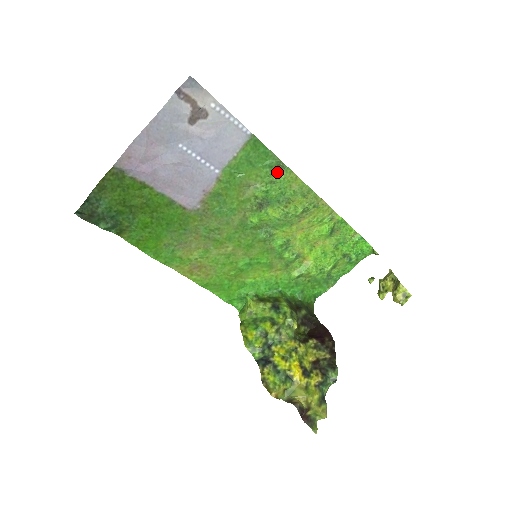
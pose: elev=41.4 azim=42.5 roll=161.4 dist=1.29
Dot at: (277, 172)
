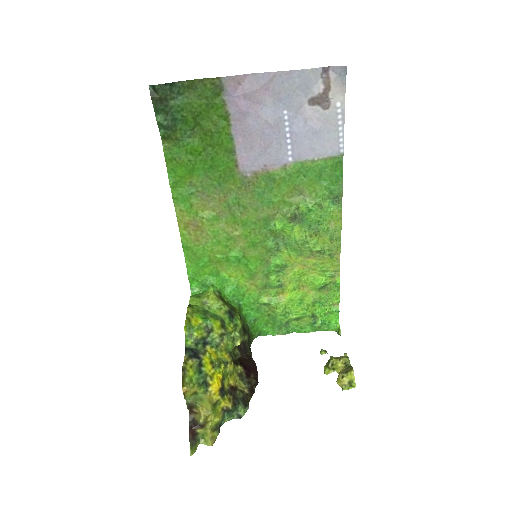
Dot at: (331, 201)
